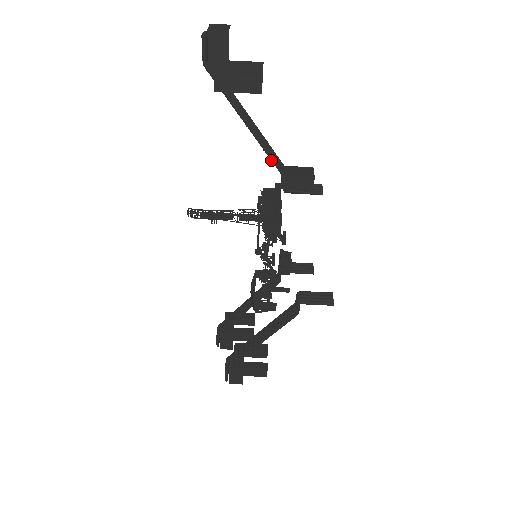
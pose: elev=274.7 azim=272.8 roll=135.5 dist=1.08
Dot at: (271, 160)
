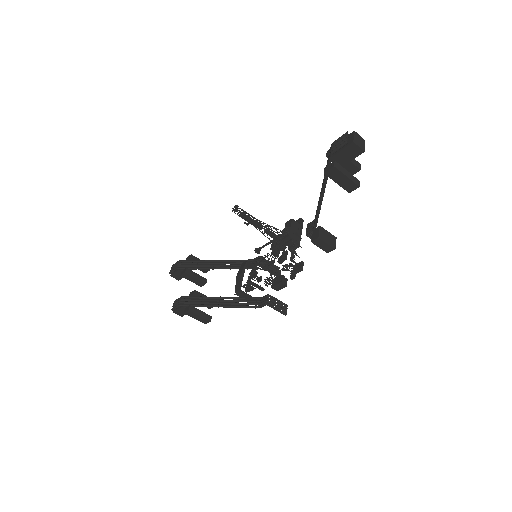
Dot at: (316, 217)
